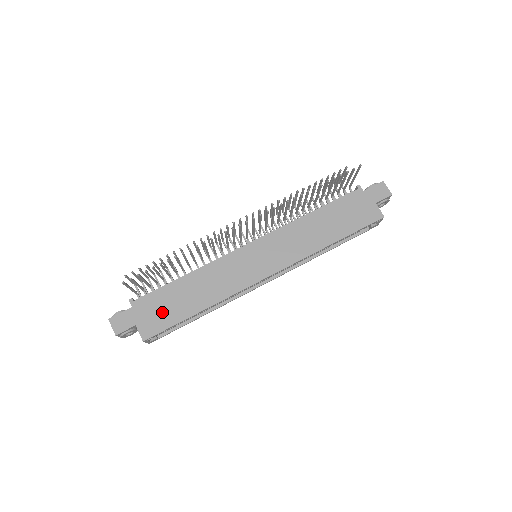
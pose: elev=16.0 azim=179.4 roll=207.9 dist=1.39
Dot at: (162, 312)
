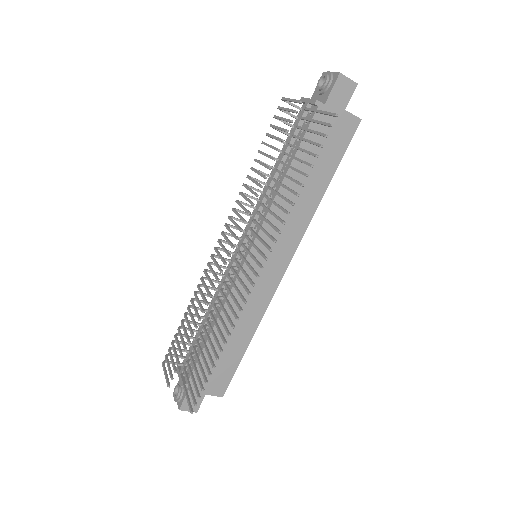
Dot at: (218, 370)
